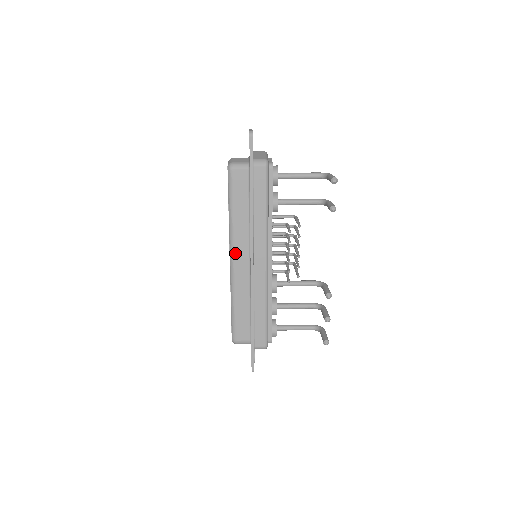
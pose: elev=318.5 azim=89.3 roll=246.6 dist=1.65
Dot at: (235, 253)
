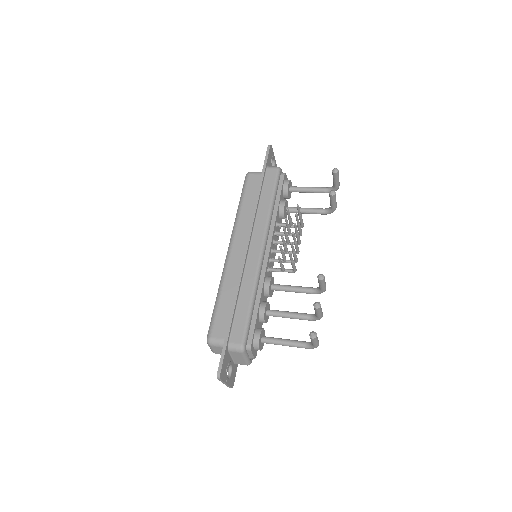
Dot at: (234, 241)
